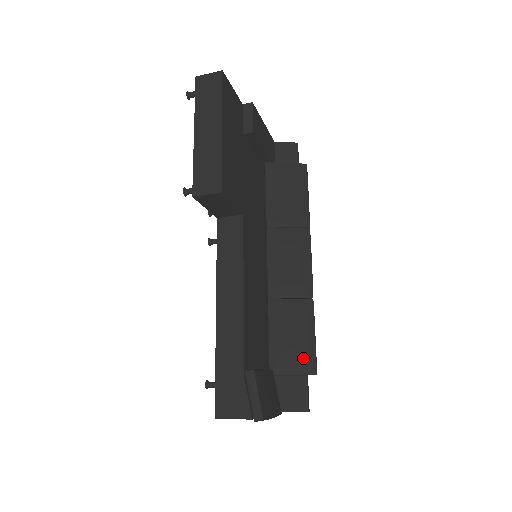
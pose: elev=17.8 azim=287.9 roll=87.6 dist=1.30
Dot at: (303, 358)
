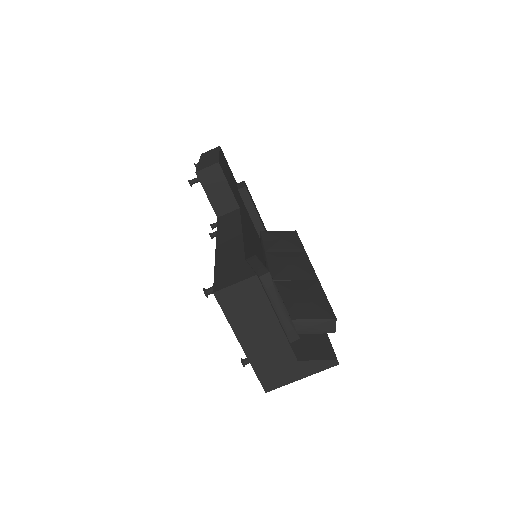
Dot at: (317, 308)
